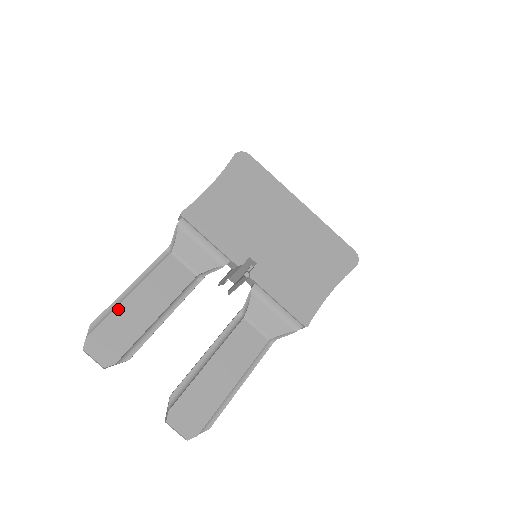
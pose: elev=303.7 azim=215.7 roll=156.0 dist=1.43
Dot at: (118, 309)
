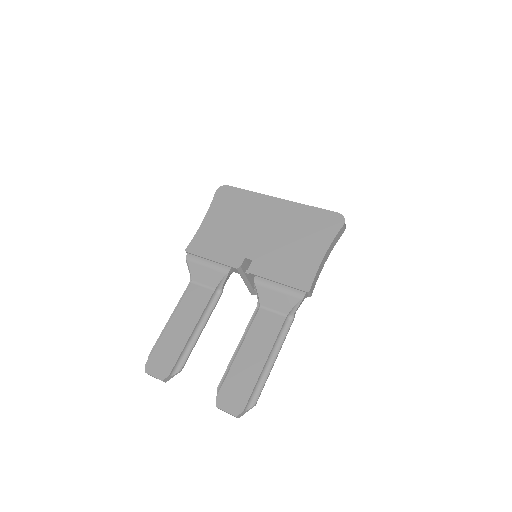
Dot at: (163, 336)
